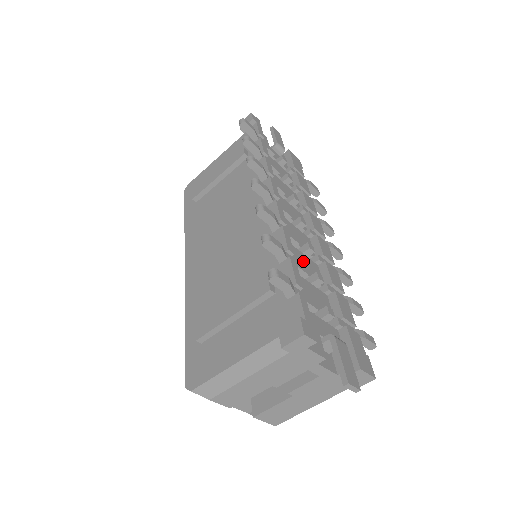
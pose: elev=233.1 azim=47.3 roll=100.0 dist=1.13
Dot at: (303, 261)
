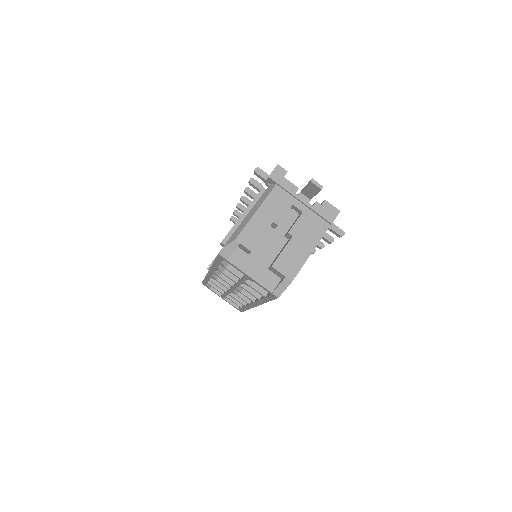
Dot at: occluded
